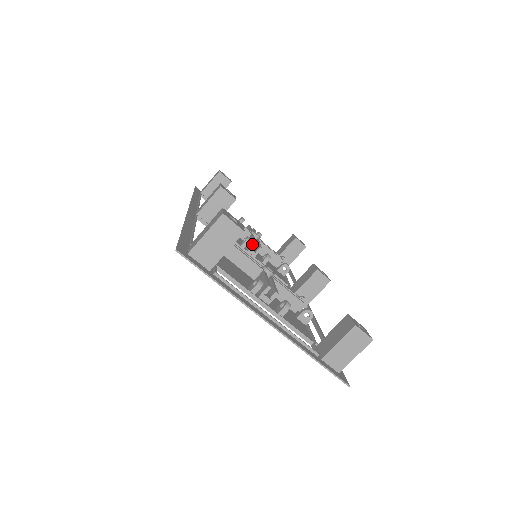
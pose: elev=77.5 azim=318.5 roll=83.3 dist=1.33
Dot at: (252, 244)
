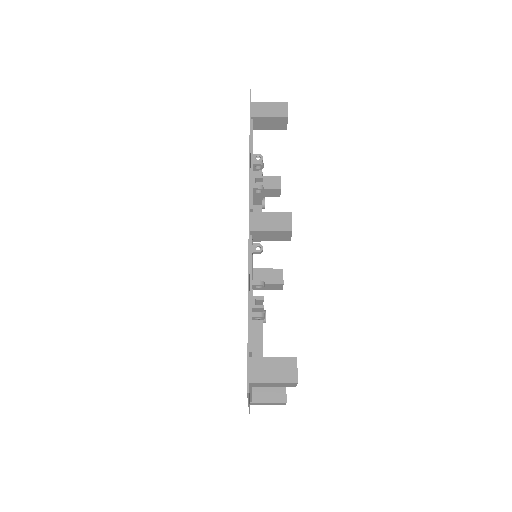
Dot at: occluded
